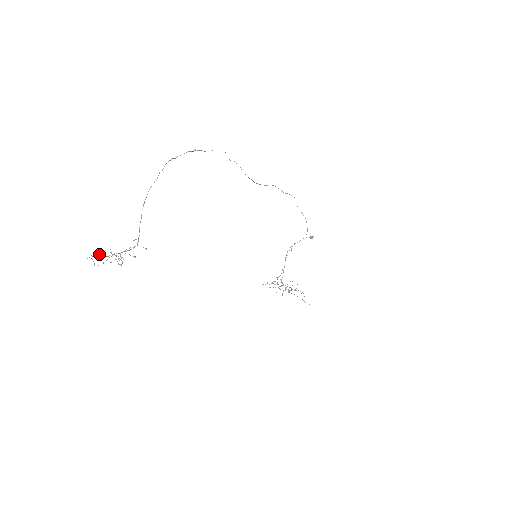
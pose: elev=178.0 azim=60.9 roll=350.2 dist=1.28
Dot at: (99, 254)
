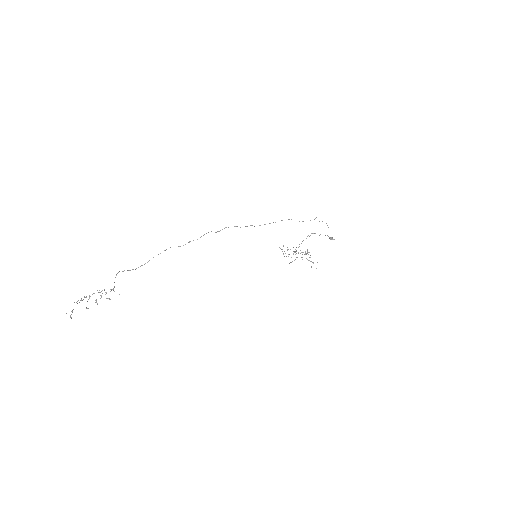
Dot at: occluded
